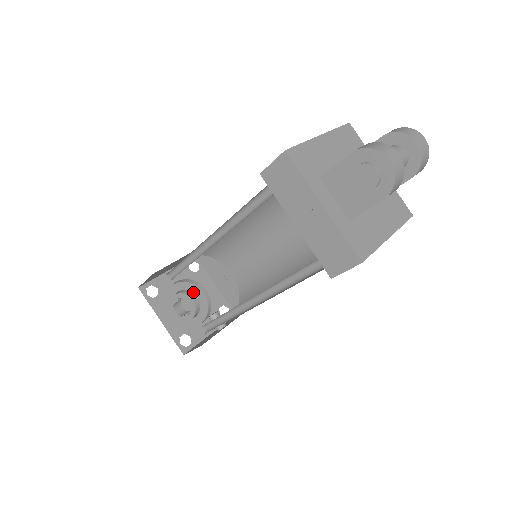
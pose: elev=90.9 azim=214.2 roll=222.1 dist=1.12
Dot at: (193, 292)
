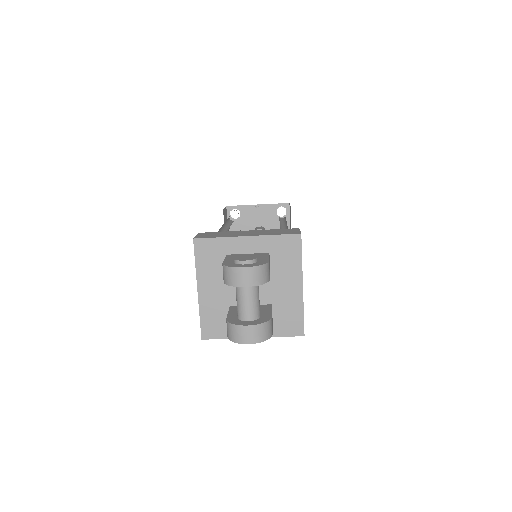
Dot at: occluded
